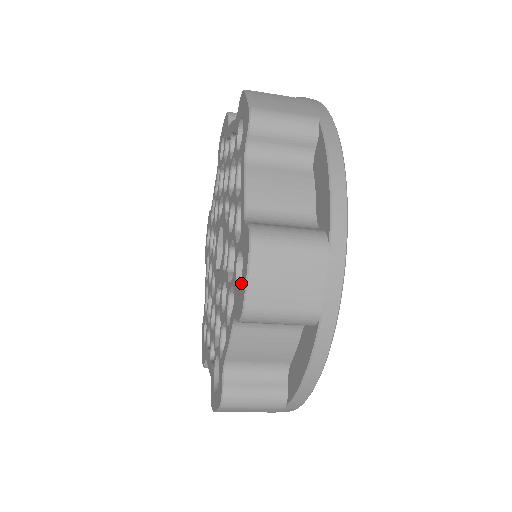
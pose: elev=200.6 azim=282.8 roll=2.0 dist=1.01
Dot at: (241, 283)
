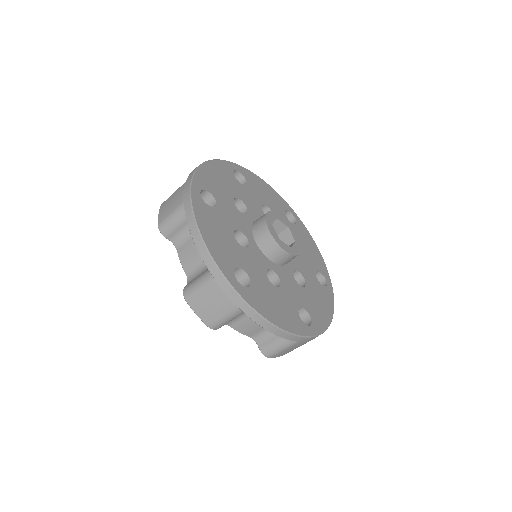
Dot at: occluded
